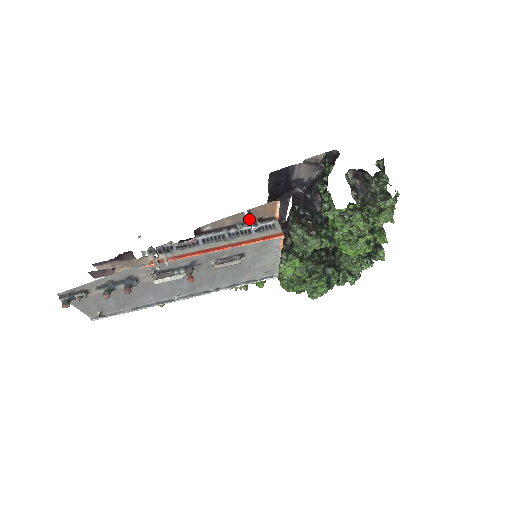
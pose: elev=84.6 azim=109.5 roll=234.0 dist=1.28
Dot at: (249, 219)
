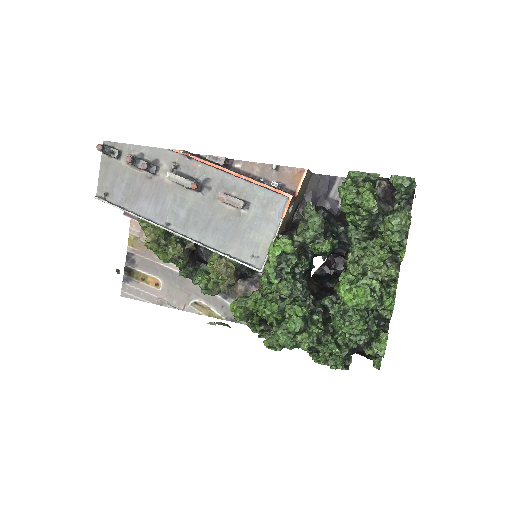
Dot at: (274, 179)
